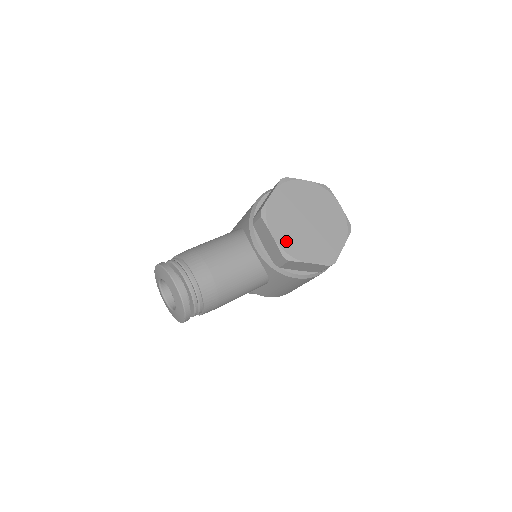
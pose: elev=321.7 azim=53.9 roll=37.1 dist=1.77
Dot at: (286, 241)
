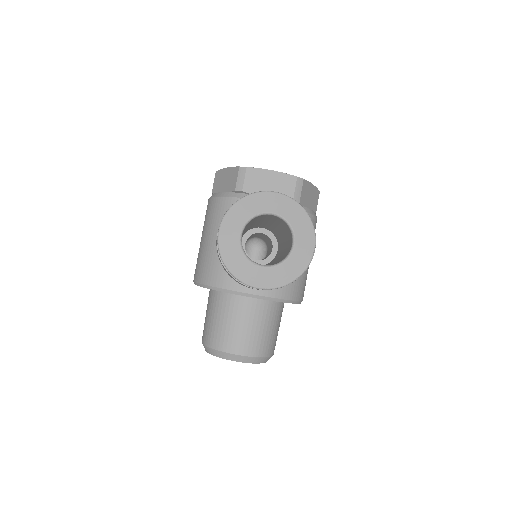
Dot at: occluded
